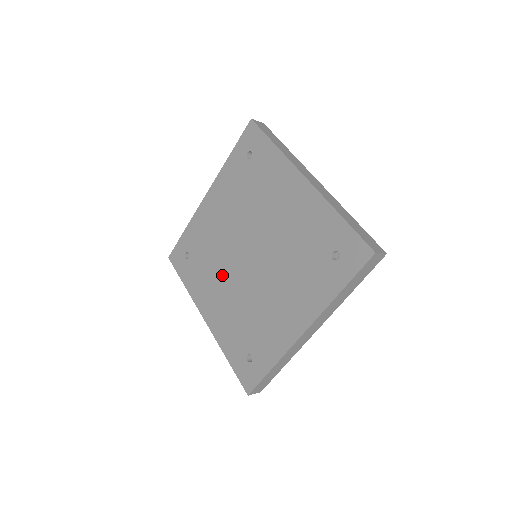
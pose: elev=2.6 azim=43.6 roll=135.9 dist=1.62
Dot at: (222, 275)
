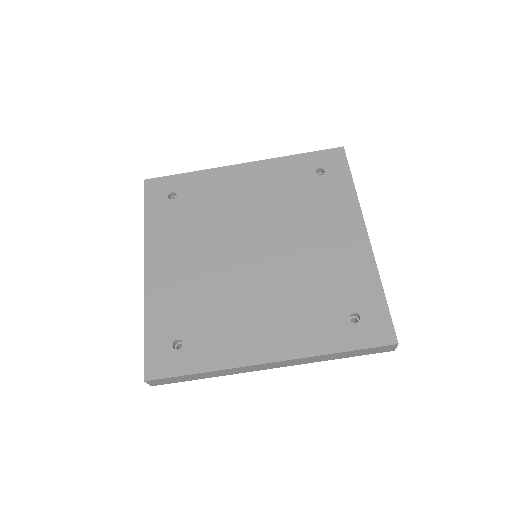
Dot at: (205, 244)
